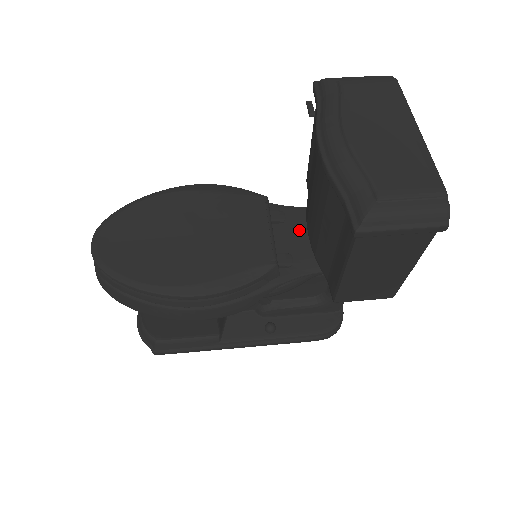
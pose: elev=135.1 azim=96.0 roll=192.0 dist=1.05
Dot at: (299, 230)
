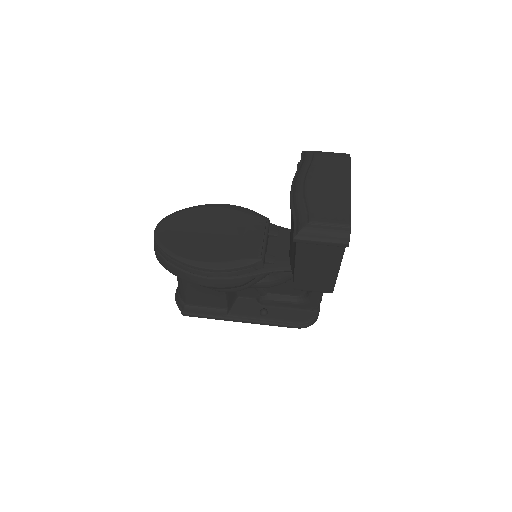
Dot at: (285, 243)
